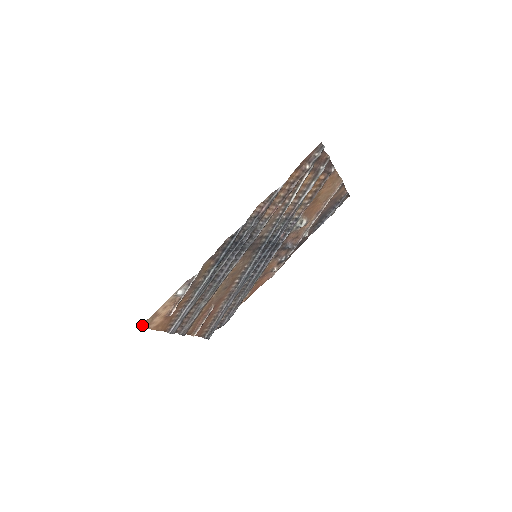
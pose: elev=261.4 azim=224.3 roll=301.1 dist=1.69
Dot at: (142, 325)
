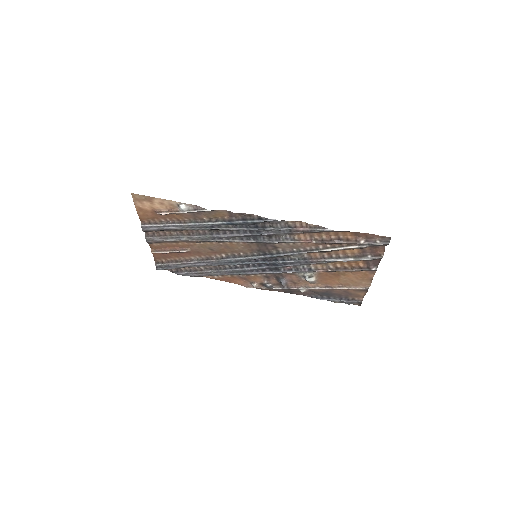
Dot at: (134, 194)
